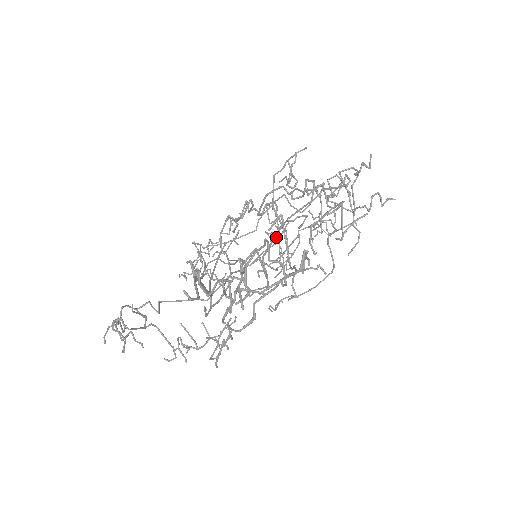
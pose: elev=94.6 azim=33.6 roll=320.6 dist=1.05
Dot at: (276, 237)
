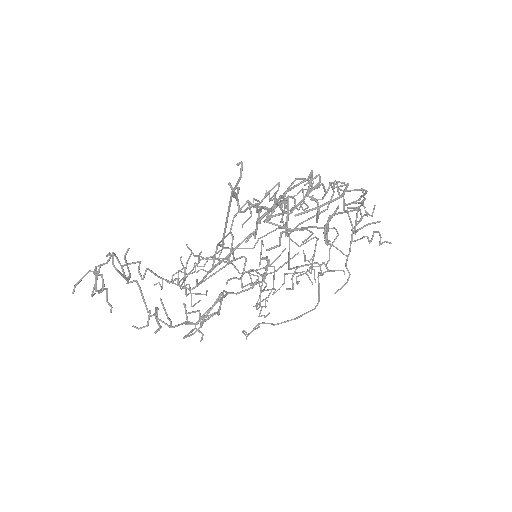
Dot at: occluded
